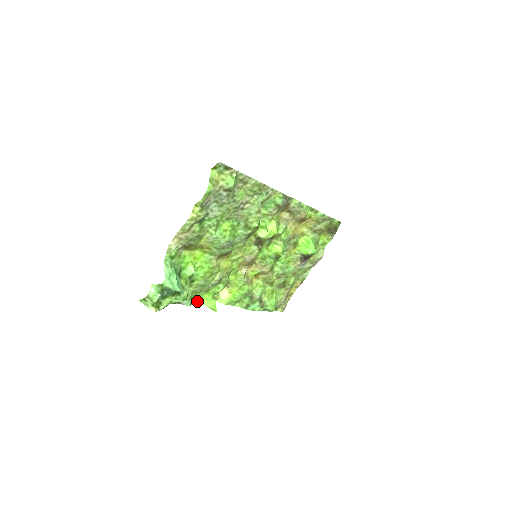
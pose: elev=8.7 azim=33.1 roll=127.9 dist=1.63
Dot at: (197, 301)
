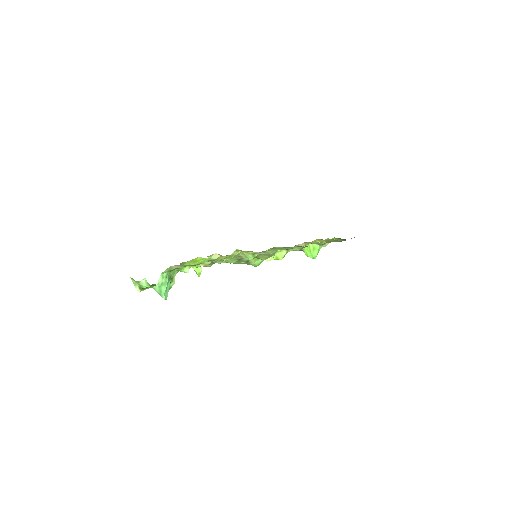
Dot at: occluded
